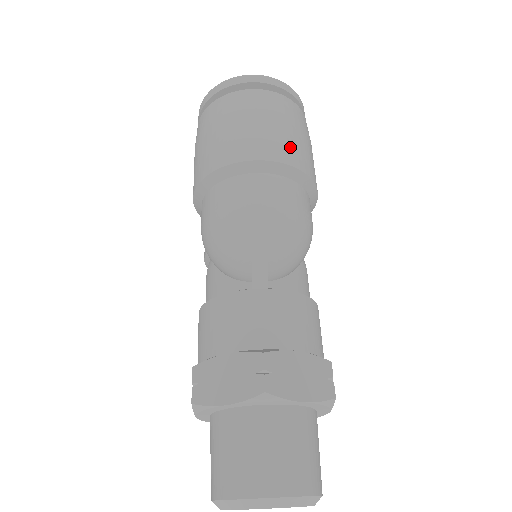
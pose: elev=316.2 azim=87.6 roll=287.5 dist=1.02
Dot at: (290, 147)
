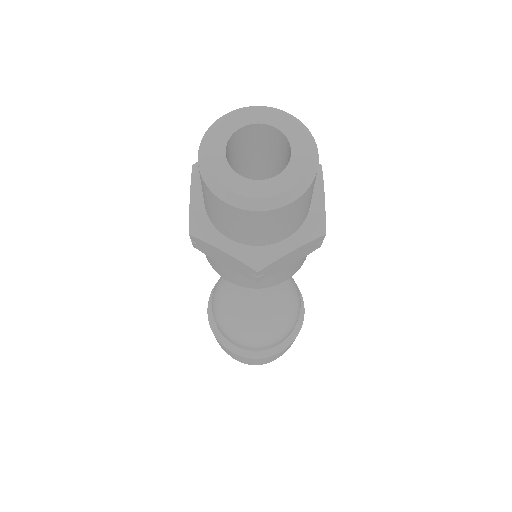
Dot at: occluded
